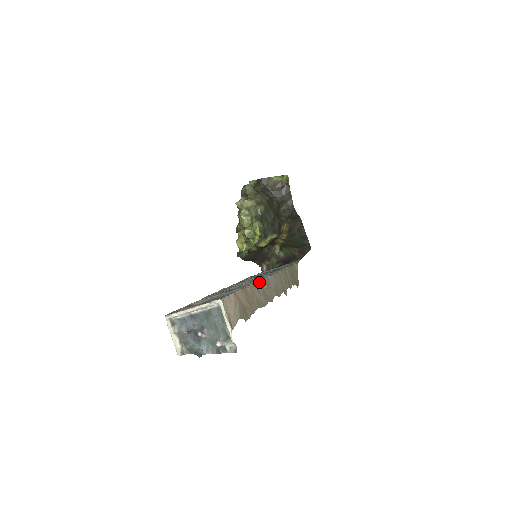
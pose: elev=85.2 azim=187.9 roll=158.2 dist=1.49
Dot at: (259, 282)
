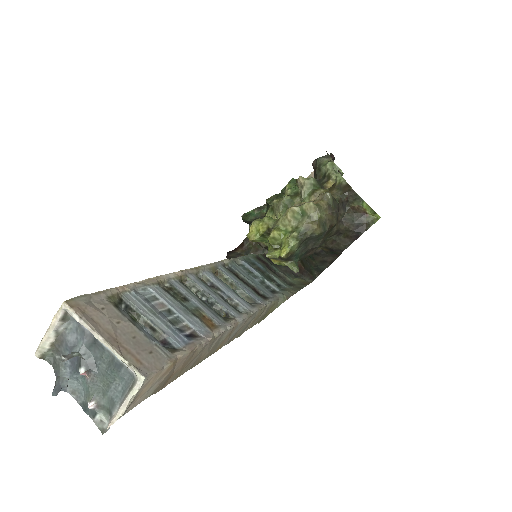
Dot at: (222, 333)
